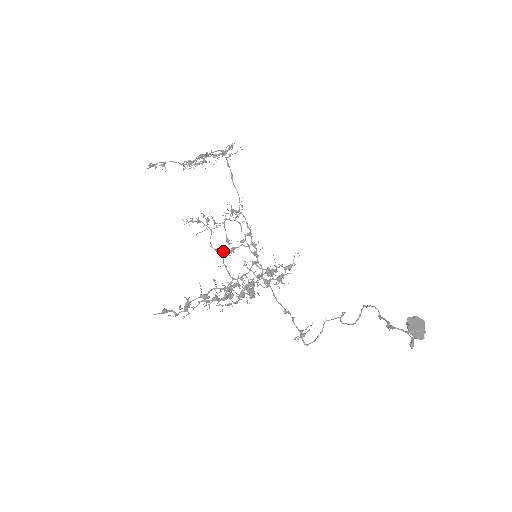
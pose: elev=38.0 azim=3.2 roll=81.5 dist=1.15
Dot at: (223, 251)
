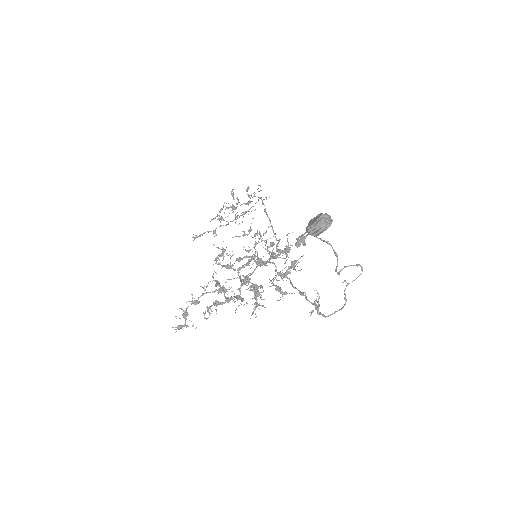
Dot at: (225, 265)
